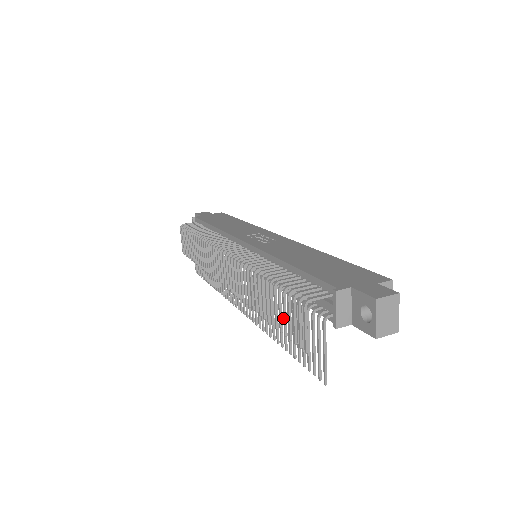
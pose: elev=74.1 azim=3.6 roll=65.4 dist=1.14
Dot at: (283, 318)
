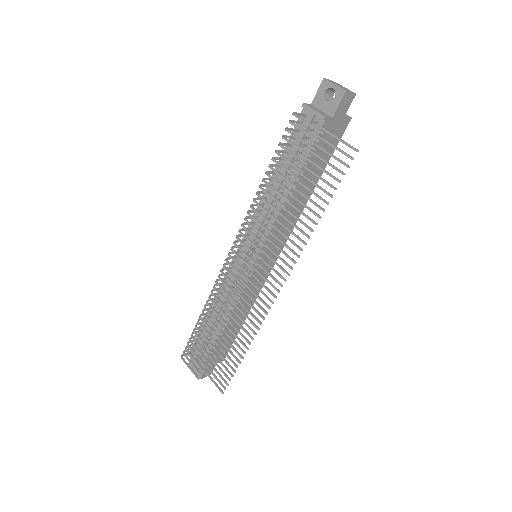
Dot at: occluded
